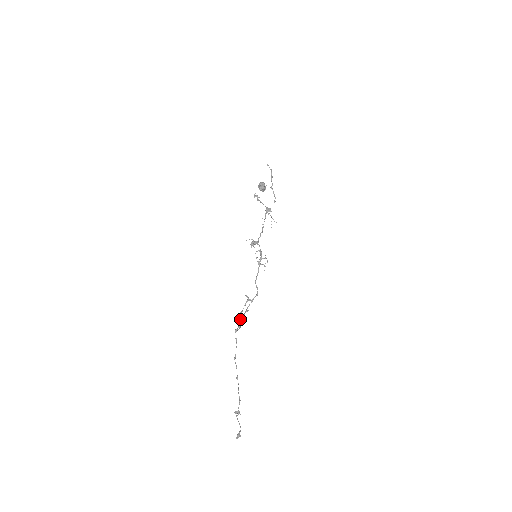
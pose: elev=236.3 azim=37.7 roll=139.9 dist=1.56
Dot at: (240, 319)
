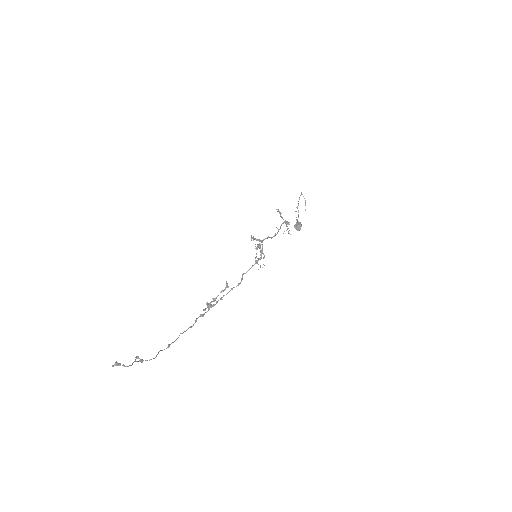
Dot at: (210, 304)
